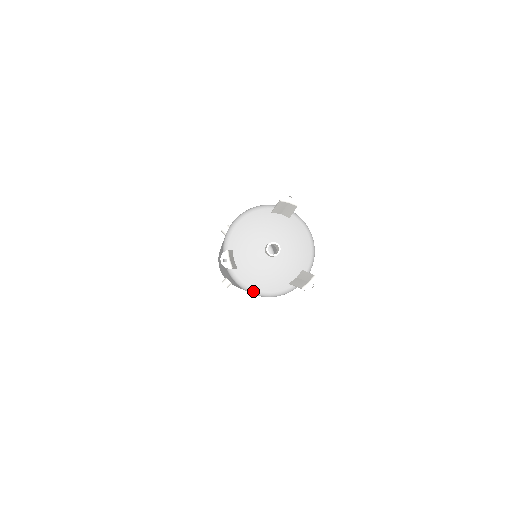
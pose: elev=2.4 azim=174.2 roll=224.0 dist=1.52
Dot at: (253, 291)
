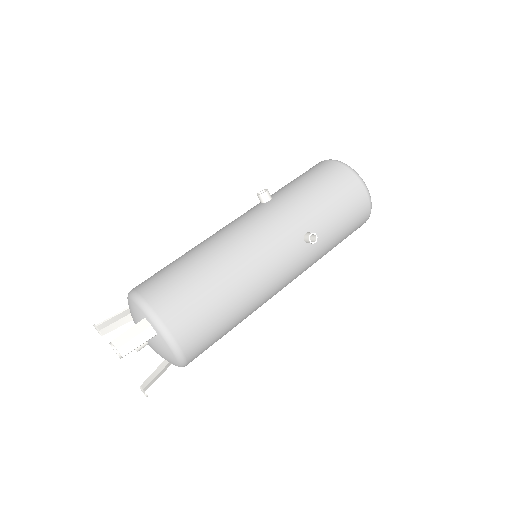
Dot at: occluded
